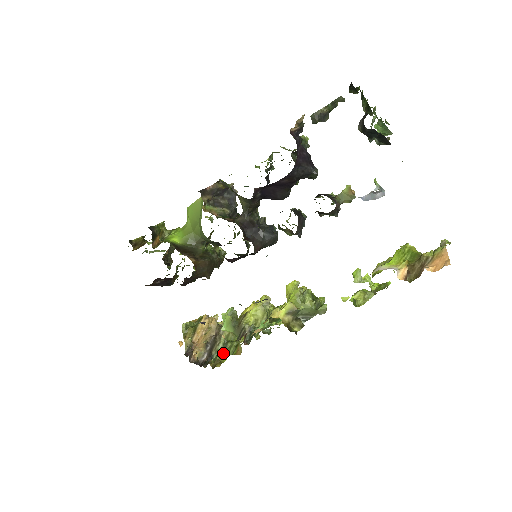
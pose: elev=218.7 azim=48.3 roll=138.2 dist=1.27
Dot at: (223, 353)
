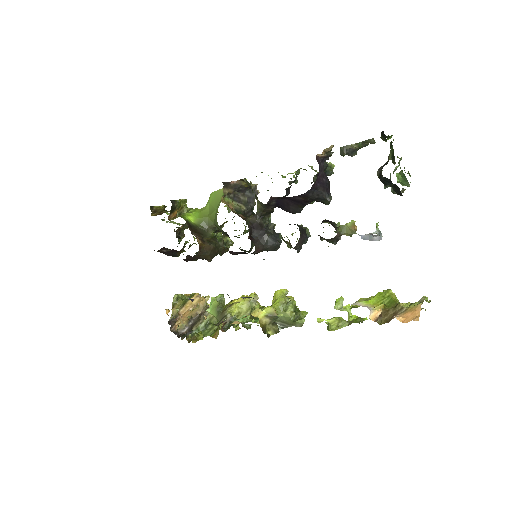
Dot at: (202, 332)
